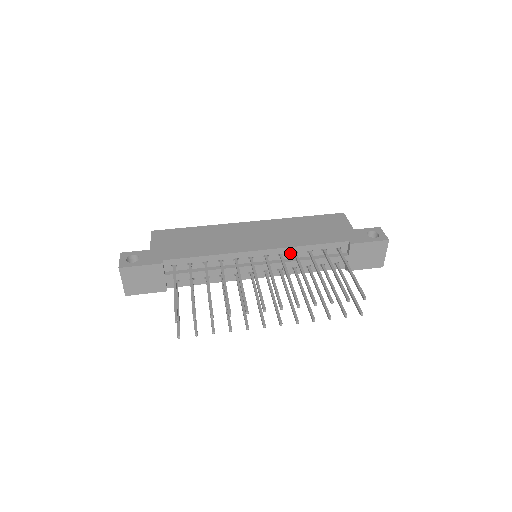
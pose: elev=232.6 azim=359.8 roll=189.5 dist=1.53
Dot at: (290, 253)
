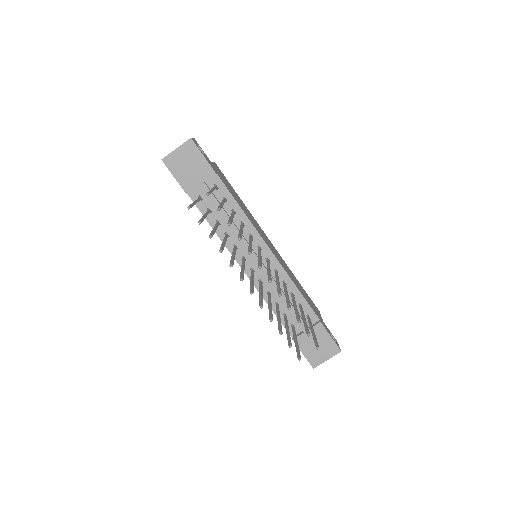
Dot at: (282, 279)
